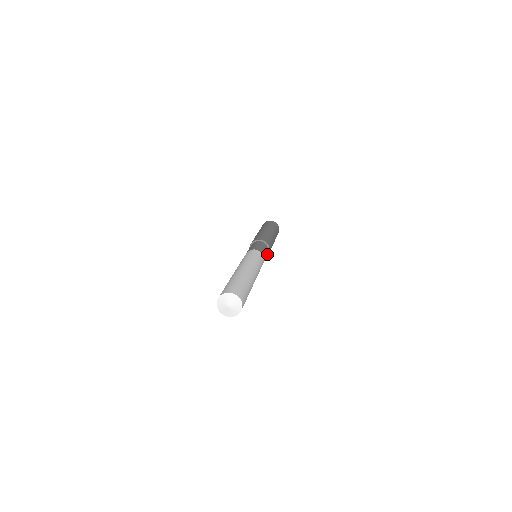
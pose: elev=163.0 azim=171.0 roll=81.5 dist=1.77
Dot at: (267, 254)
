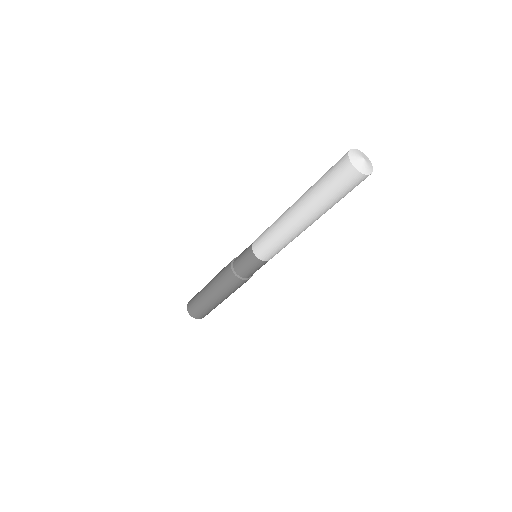
Dot at: (244, 277)
